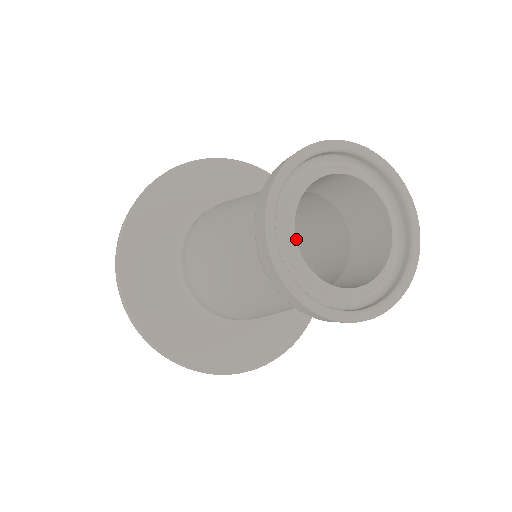
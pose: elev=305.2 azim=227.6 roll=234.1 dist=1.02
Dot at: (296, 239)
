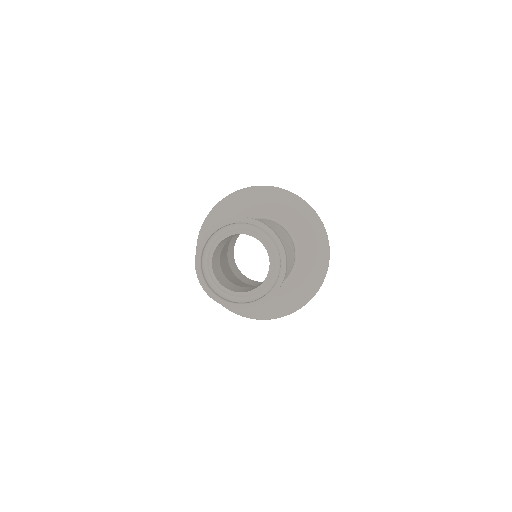
Dot at: occluded
